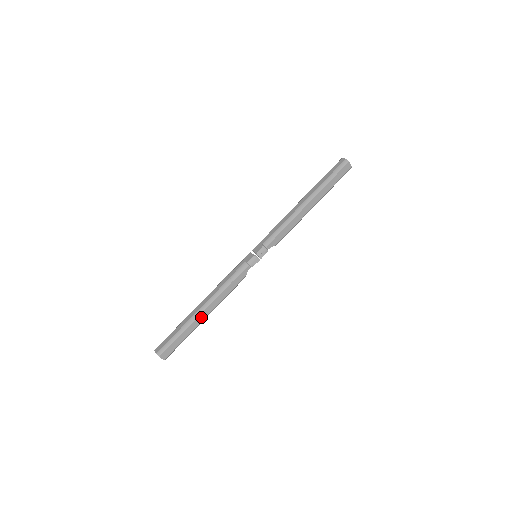
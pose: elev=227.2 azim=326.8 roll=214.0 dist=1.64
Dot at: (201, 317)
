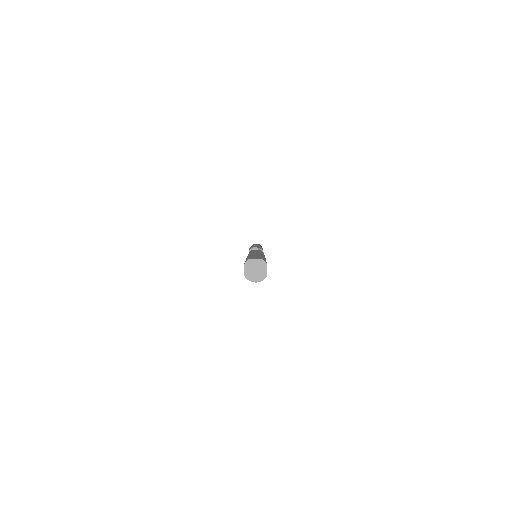
Dot at: occluded
